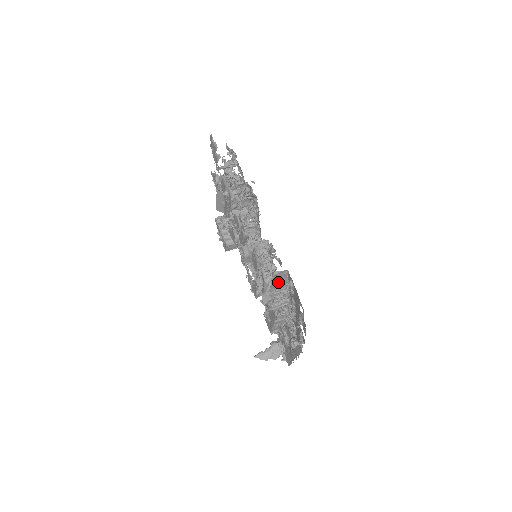
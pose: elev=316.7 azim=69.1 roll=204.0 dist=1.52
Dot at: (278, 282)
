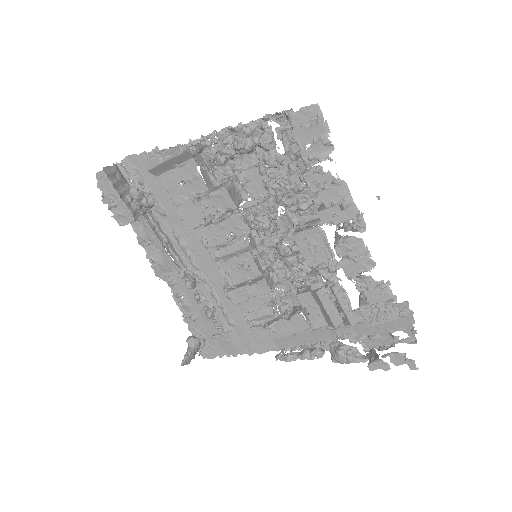
Dot at: occluded
